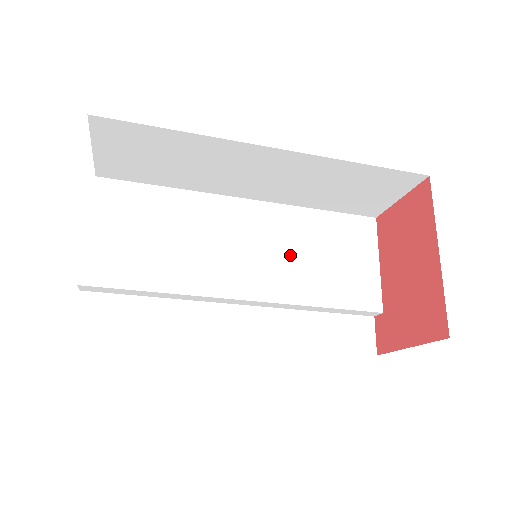
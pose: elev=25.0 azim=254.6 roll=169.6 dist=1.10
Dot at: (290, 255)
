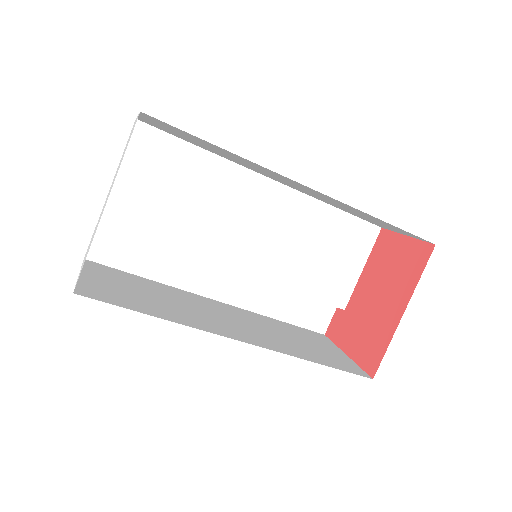
Dot at: (290, 243)
